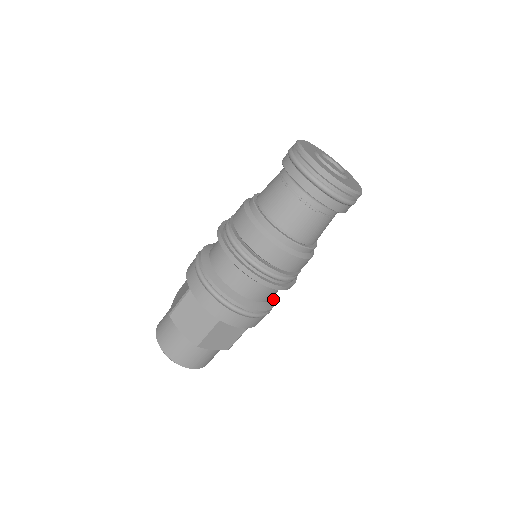
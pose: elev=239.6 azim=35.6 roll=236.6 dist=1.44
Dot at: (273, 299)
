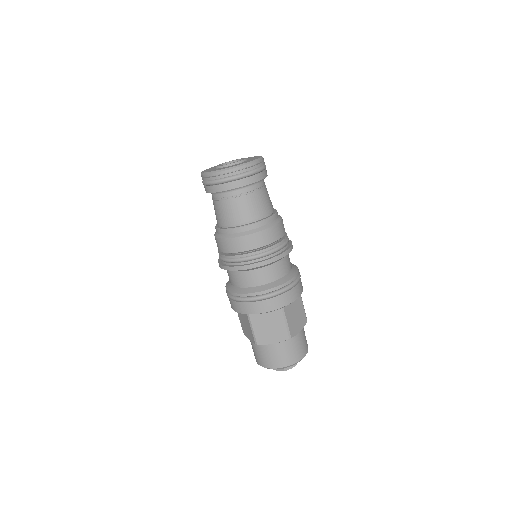
Dot at: (292, 265)
